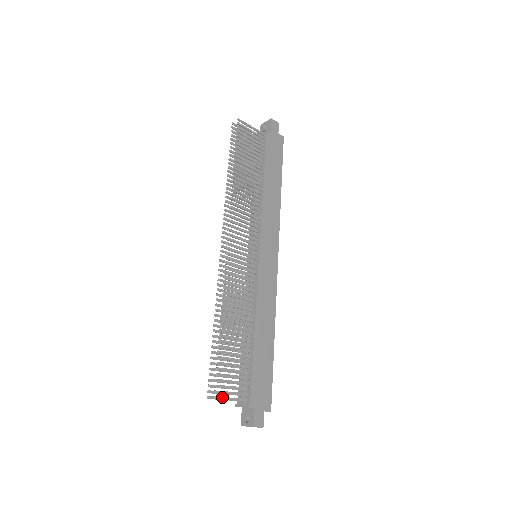
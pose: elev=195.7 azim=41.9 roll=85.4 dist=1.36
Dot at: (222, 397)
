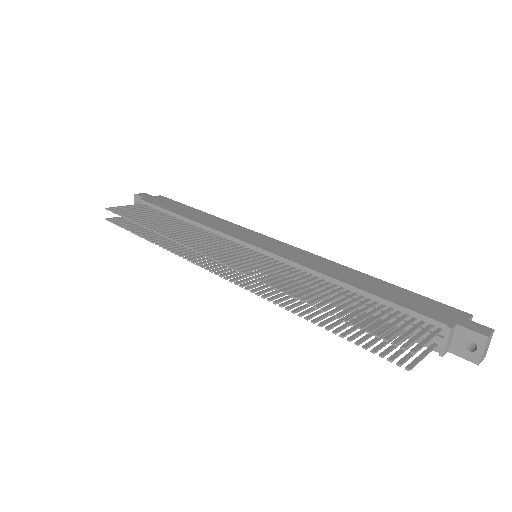
Dot at: (416, 346)
